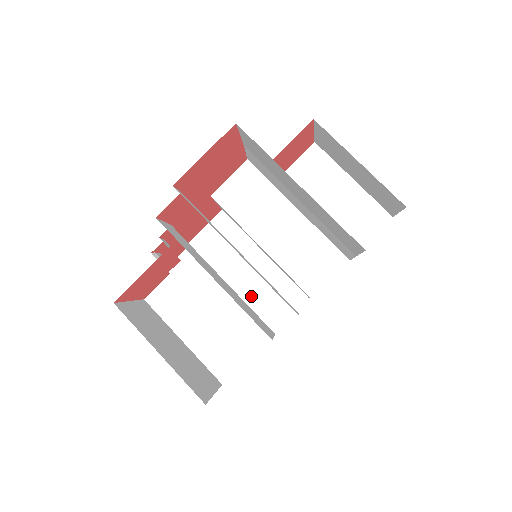
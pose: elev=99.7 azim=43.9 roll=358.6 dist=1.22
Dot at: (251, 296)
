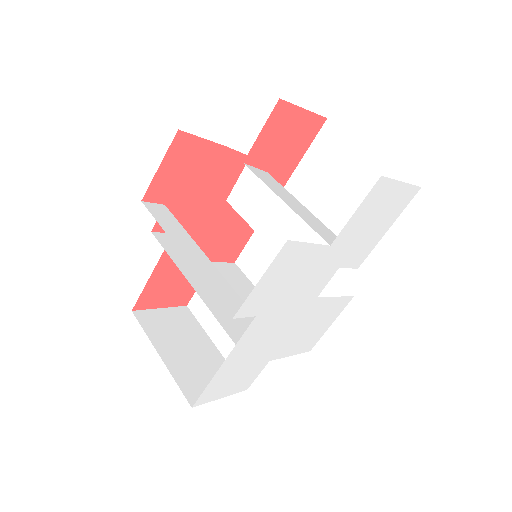
Dot at: occluded
